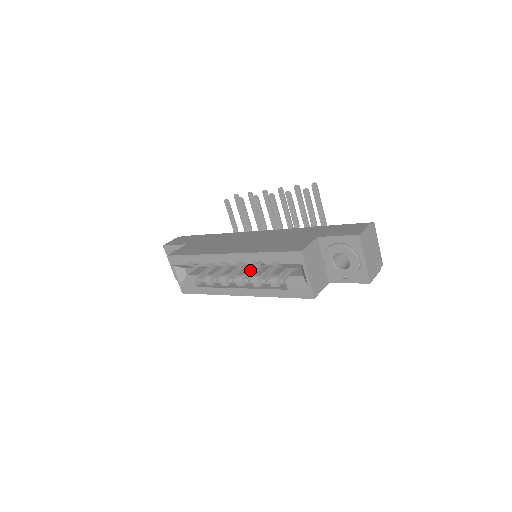
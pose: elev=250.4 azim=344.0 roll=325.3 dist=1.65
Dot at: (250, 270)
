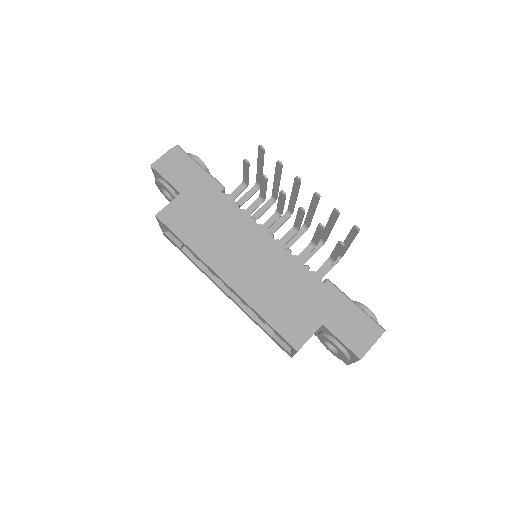
Dot at: occluded
